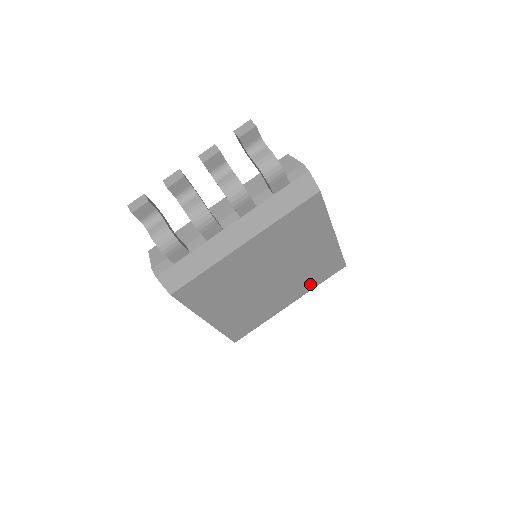
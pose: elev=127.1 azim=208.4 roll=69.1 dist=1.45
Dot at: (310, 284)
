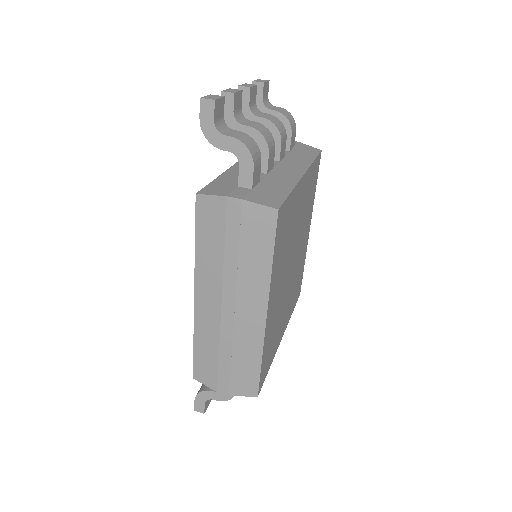
Dot at: (291, 307)
